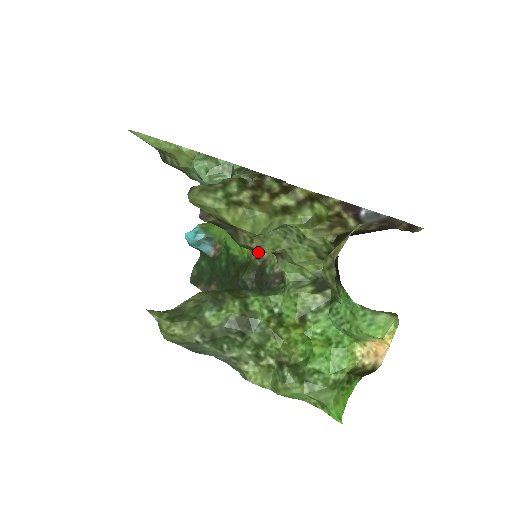
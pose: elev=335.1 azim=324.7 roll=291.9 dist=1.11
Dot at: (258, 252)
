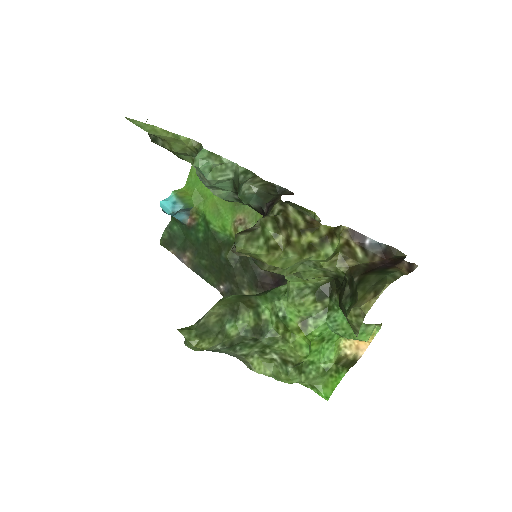
Dot at: occluded
